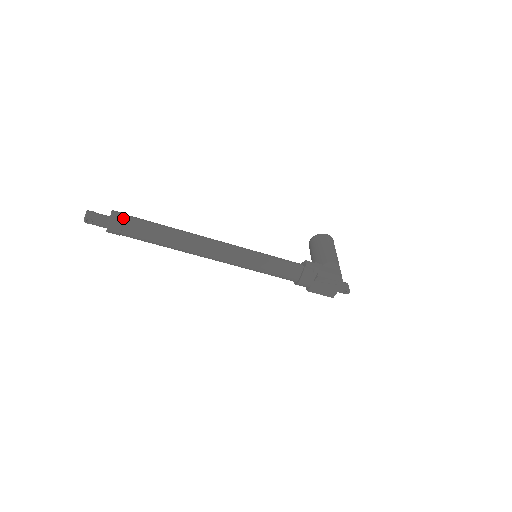
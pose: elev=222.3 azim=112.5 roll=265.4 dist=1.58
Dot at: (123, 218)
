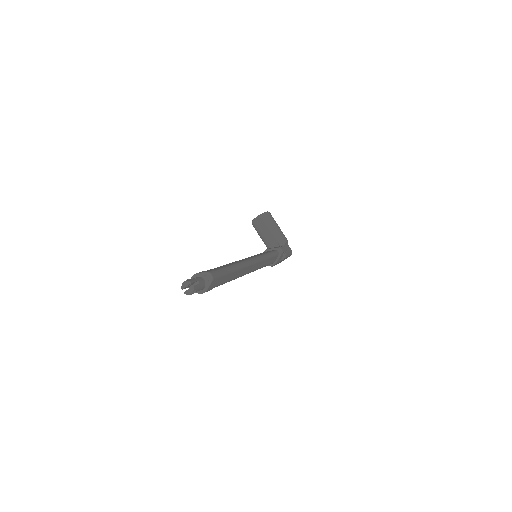
Dot at: (218, 277)
